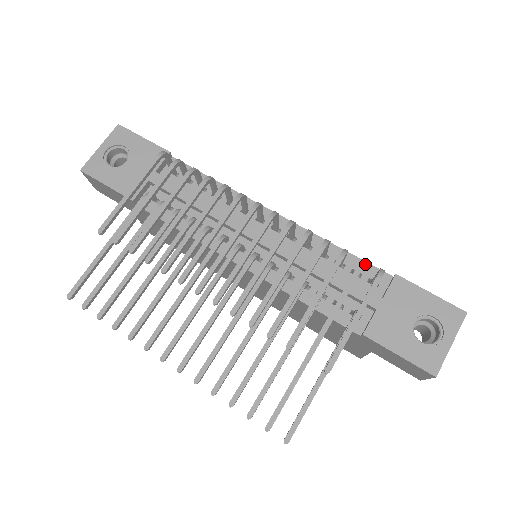
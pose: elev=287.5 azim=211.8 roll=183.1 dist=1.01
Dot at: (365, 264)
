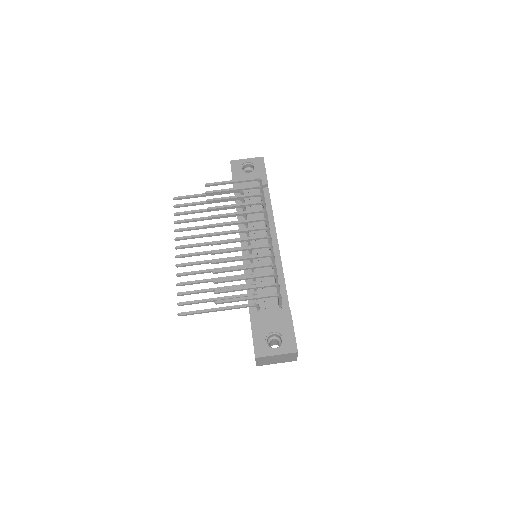
Dot at: (286, 296)
